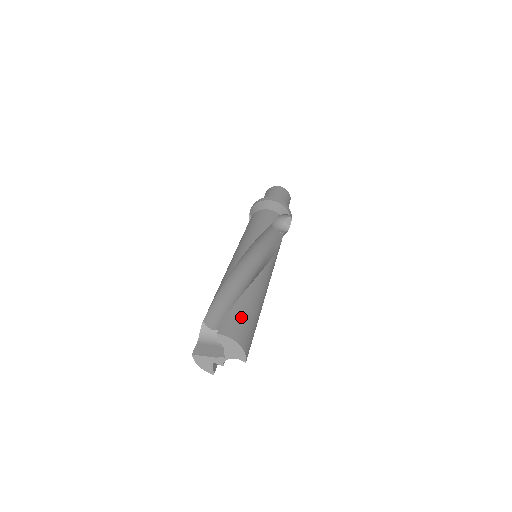
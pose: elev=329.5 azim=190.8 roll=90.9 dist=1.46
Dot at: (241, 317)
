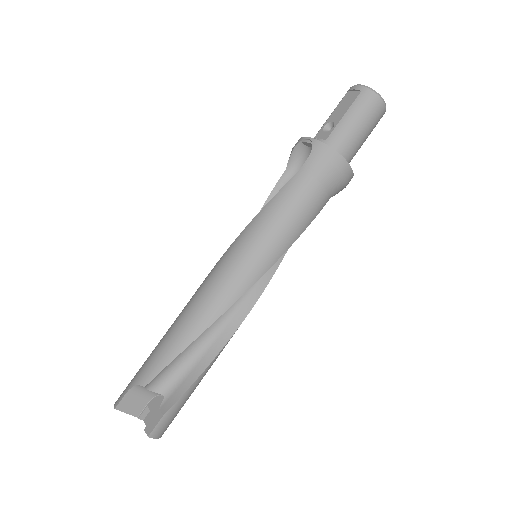
Dot at: occluded
